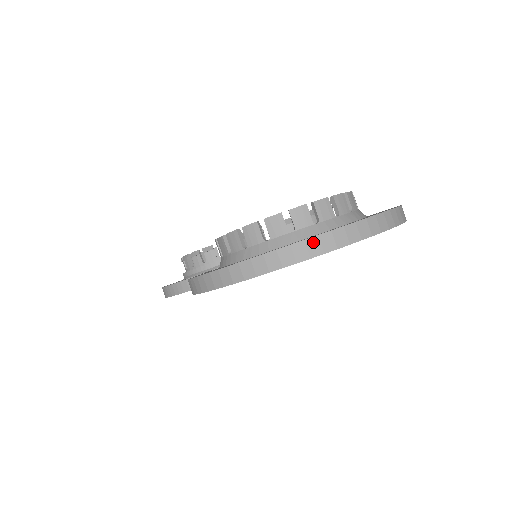
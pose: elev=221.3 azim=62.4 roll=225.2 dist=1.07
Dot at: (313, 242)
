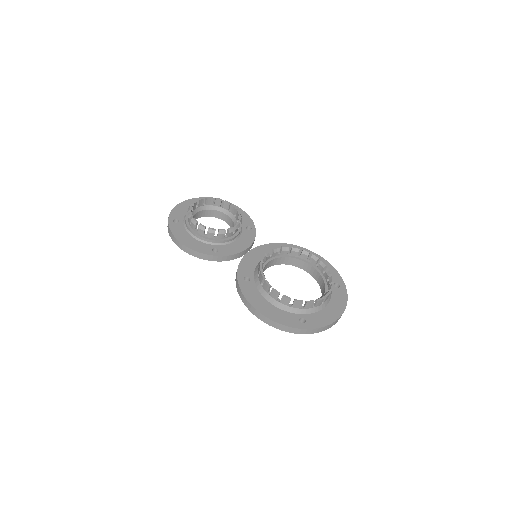
Dot at: (326, 327)
